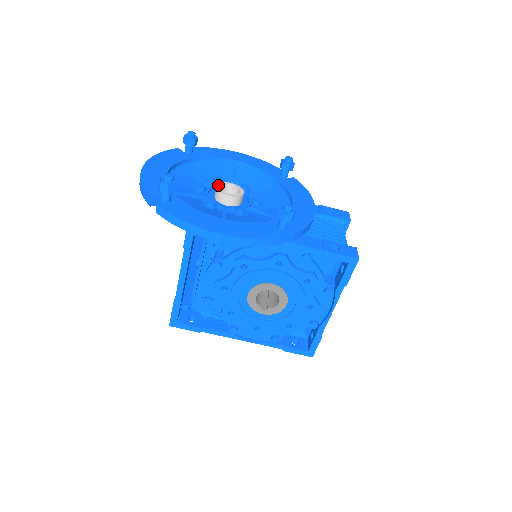
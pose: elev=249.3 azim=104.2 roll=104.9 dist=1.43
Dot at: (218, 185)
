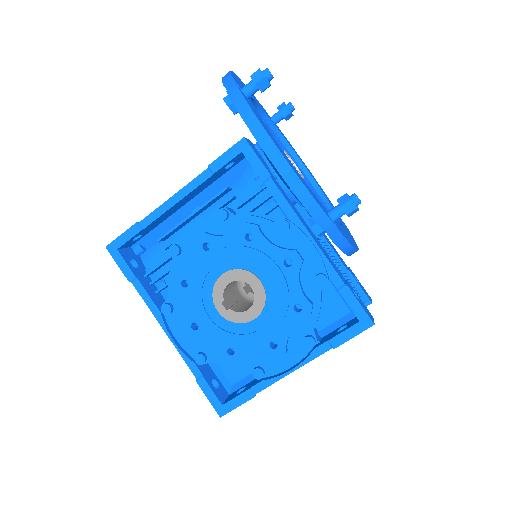
Dot at: (286, 152)
